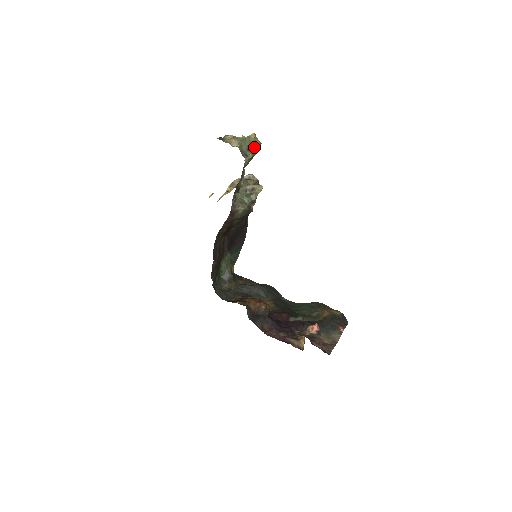
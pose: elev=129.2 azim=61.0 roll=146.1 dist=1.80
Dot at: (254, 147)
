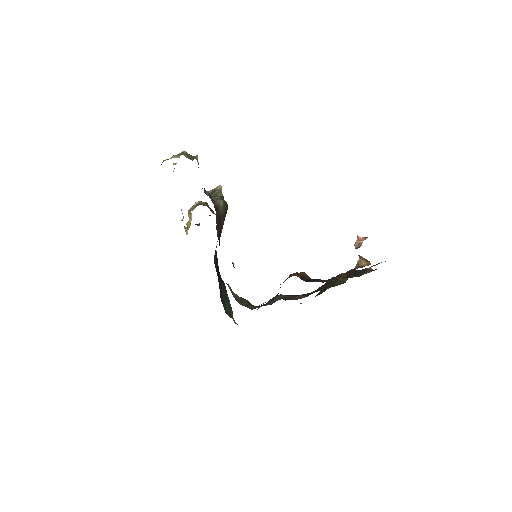
Dot at: occluded
